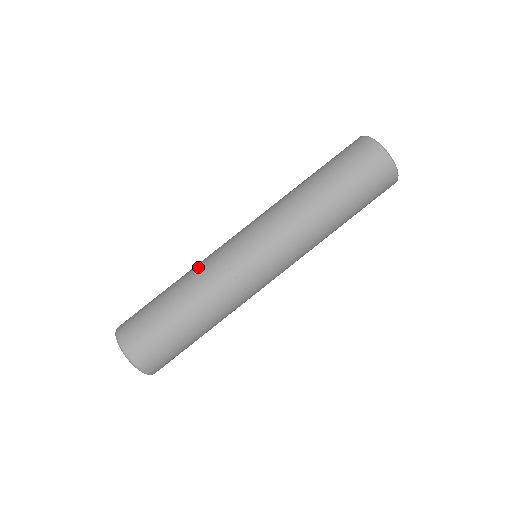
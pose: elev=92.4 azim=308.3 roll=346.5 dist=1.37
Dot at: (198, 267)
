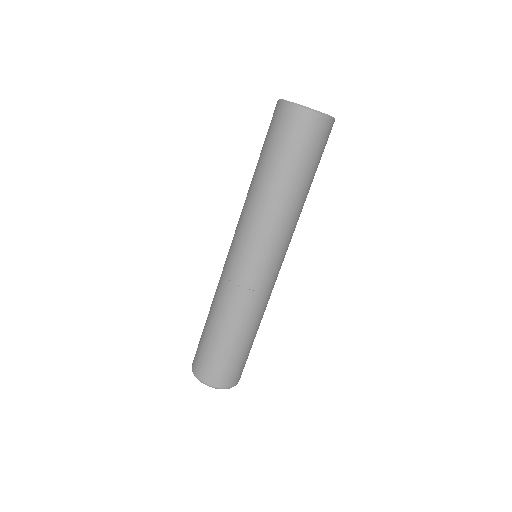
Dot at: (216, 289)
